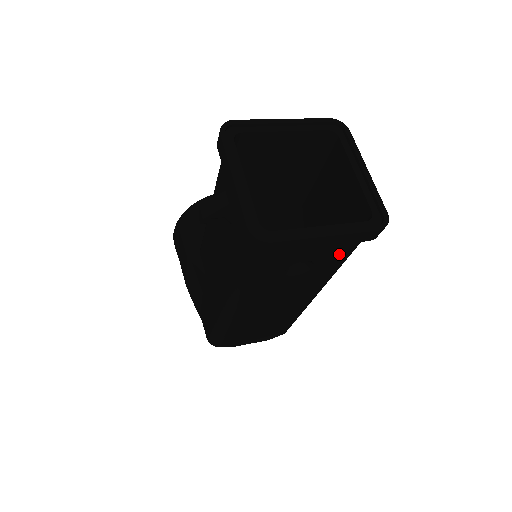
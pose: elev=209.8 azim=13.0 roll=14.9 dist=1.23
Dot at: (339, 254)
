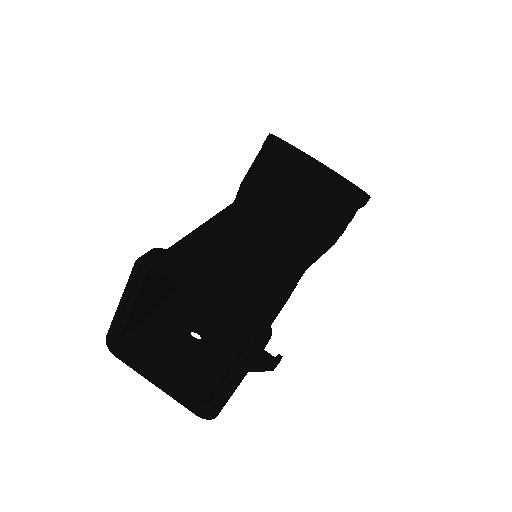
Dot at: (210, 371)
